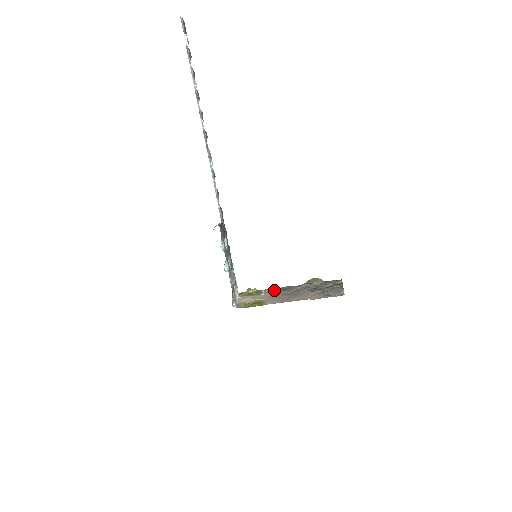
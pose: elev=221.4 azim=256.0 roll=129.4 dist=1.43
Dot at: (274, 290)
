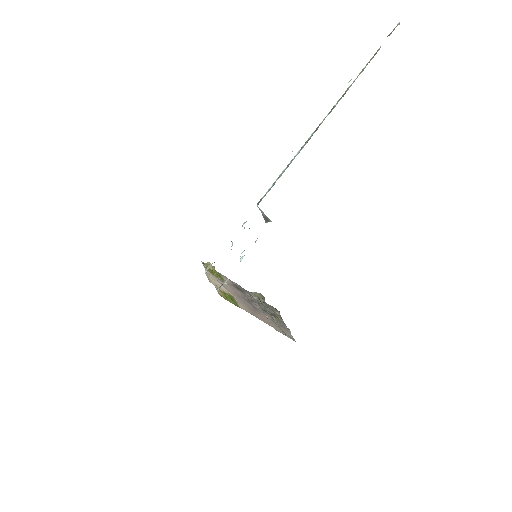
Dot at: (231, 283)
